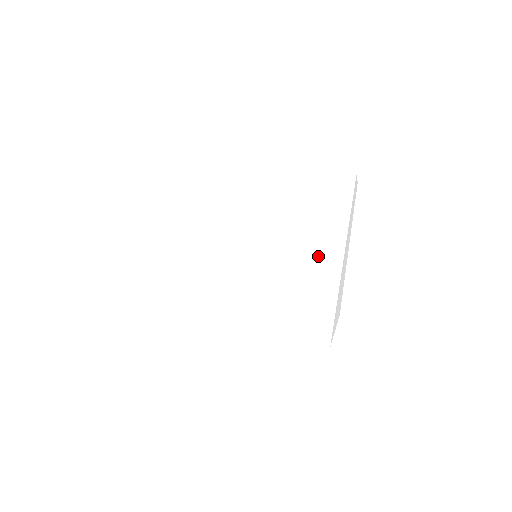
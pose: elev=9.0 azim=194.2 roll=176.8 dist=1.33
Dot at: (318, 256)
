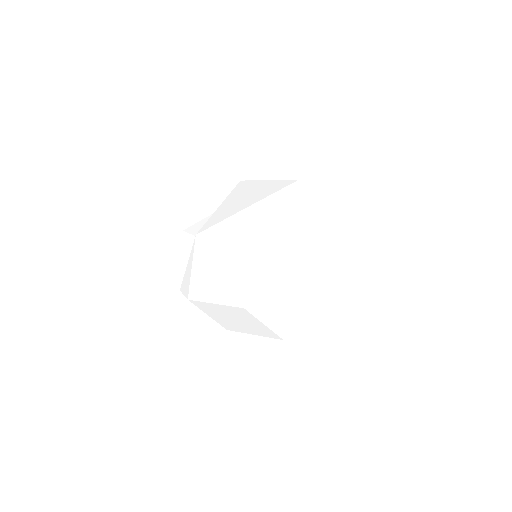
Dot at: (254, 190)
